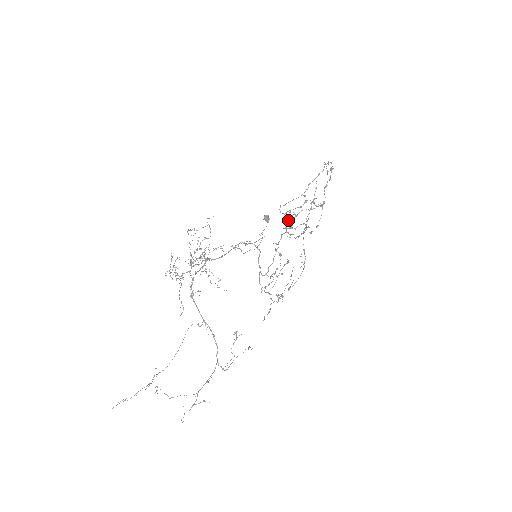
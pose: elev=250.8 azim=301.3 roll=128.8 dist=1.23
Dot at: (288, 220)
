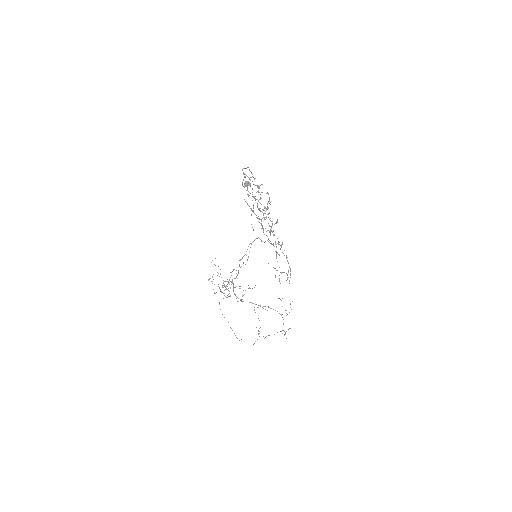
Dot at: occluded
